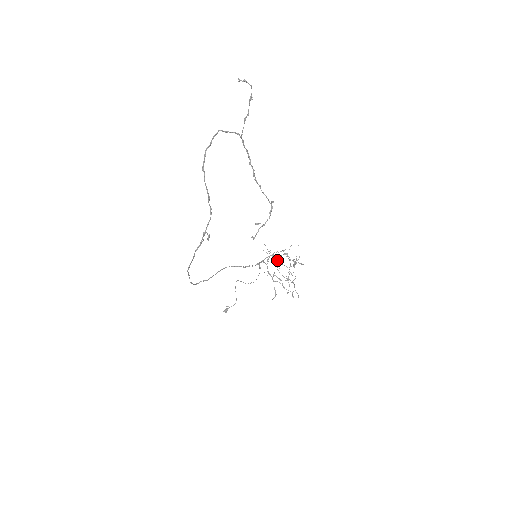
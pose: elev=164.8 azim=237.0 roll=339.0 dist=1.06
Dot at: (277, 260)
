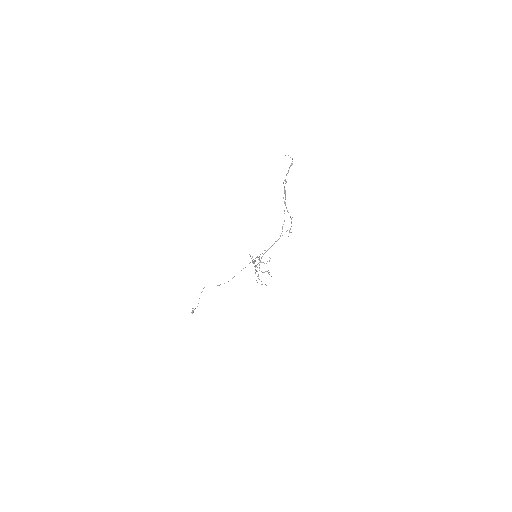
Dot at: (259, 260)
